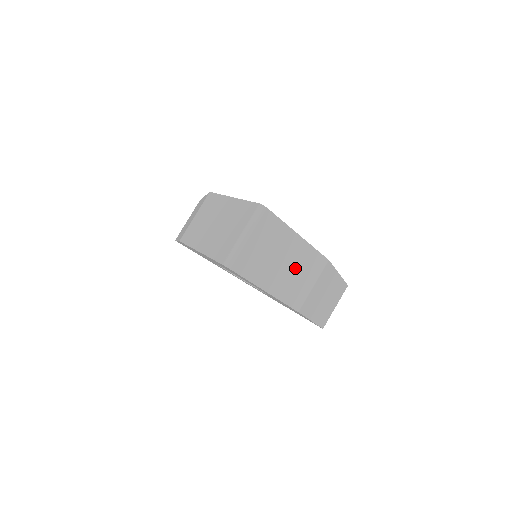
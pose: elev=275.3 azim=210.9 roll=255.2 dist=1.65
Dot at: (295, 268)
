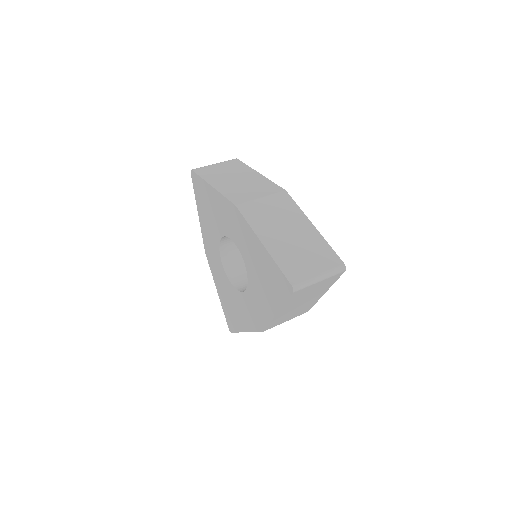
Dot at: (246, 184)
